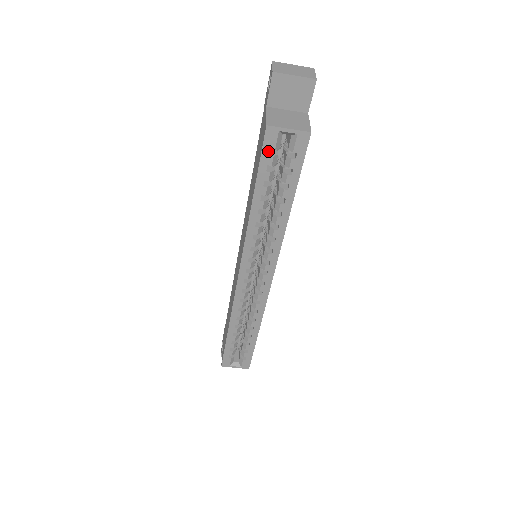
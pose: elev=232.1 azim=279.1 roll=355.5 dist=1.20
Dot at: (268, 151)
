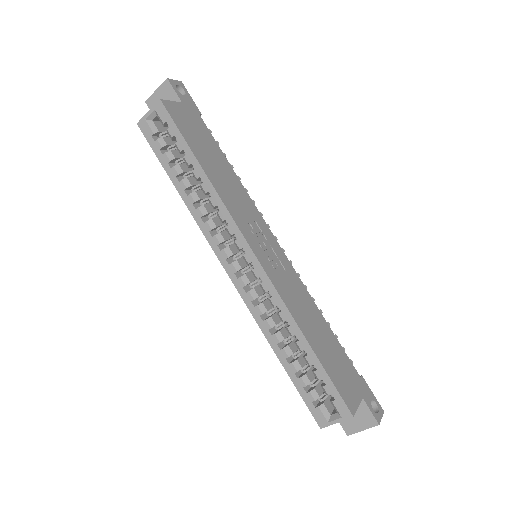
Dot at: (152, 139)
